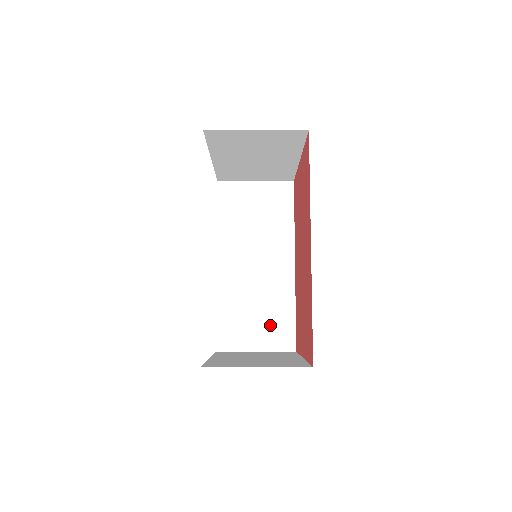
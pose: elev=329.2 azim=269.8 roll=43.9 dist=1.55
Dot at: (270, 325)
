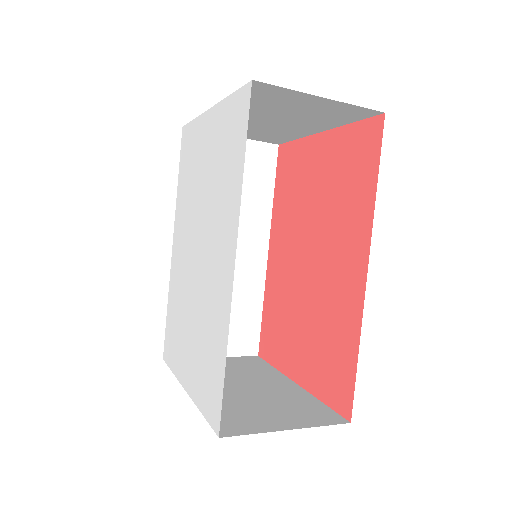
Dot at: (232, 325)
